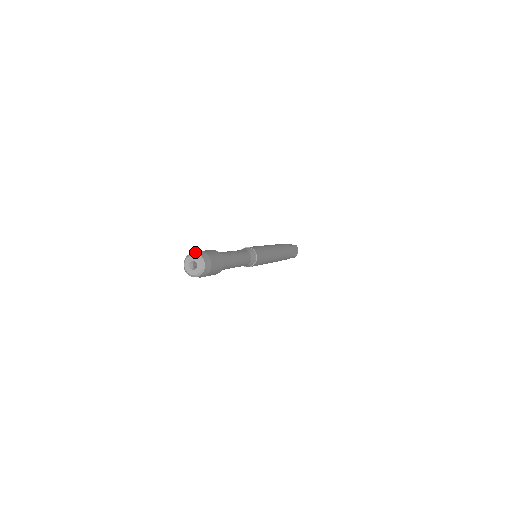
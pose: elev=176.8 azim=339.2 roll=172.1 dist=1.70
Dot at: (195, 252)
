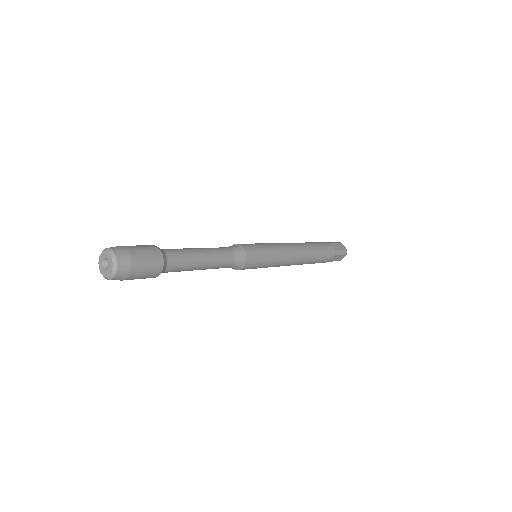
Dot at: (116, 251)
